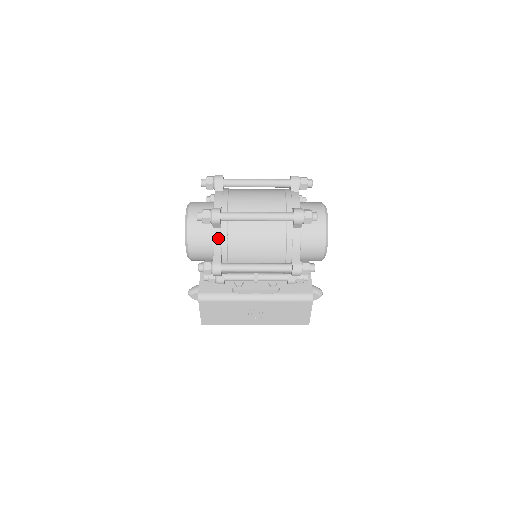
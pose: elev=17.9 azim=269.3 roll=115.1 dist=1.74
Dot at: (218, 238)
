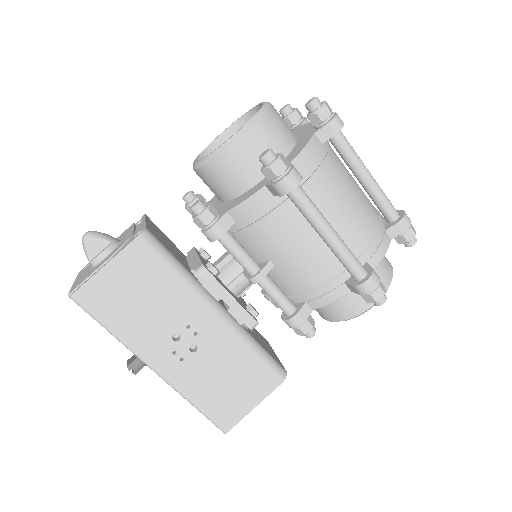
Dot at: (314, 149)
